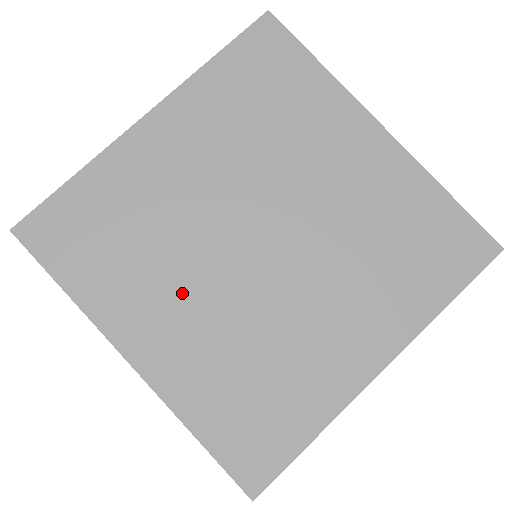
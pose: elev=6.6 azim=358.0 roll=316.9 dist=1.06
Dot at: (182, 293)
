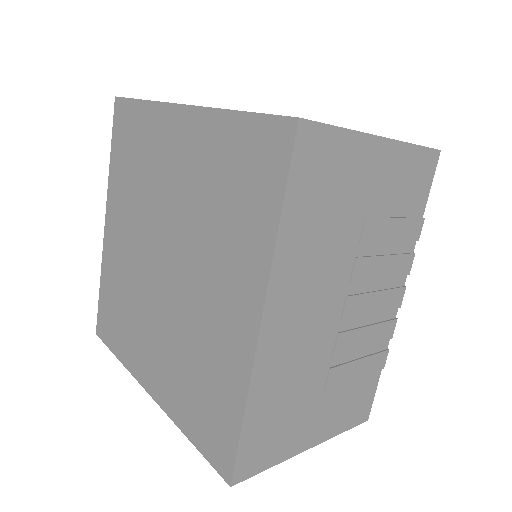
Dot at: (130, 229)
